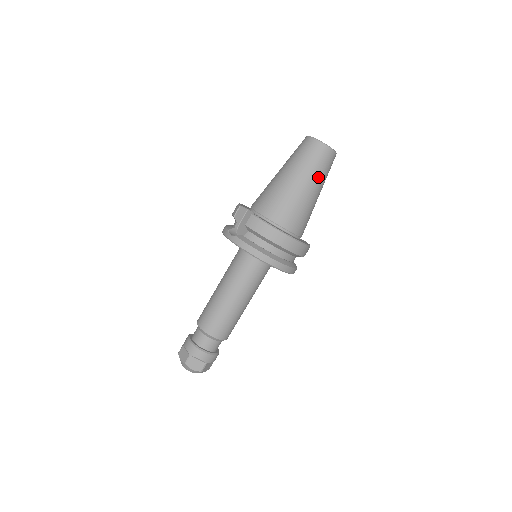
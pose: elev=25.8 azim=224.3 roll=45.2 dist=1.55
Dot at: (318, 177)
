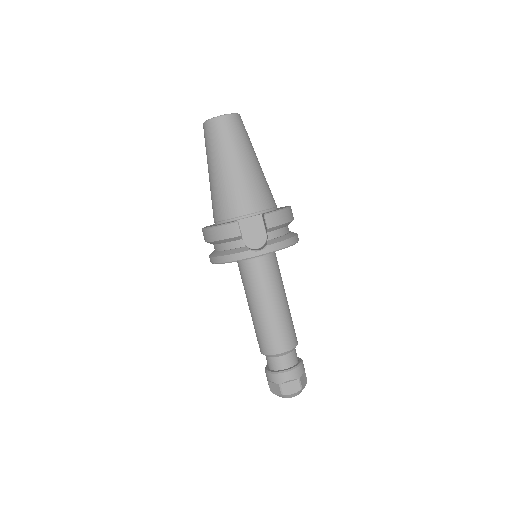
Dot at: occluded
